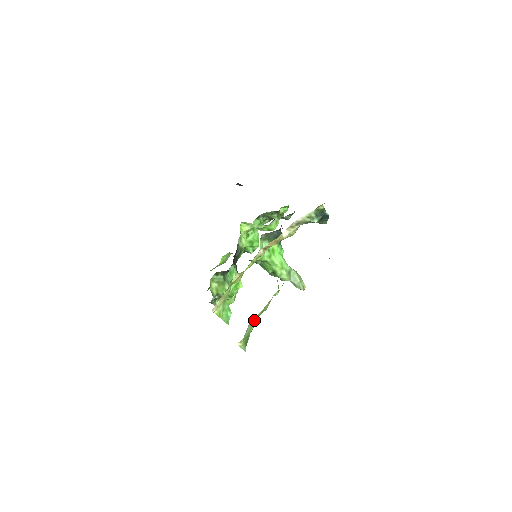
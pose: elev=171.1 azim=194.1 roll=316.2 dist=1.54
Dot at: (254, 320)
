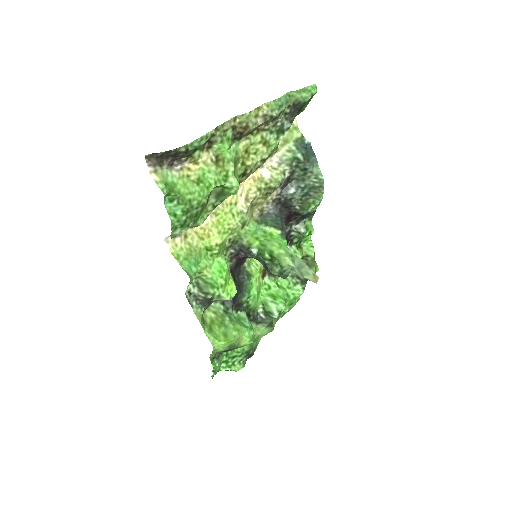
Dot at: (190, 182)
